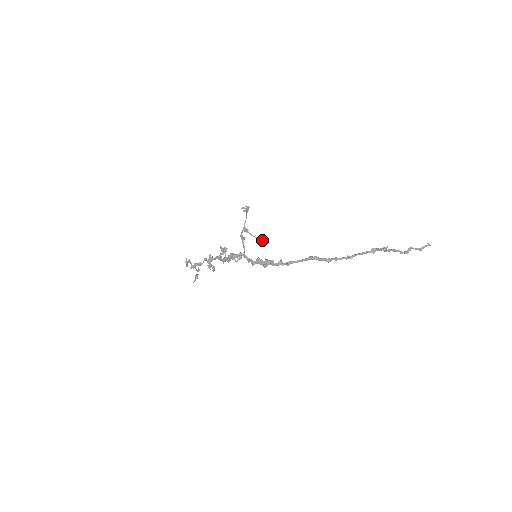
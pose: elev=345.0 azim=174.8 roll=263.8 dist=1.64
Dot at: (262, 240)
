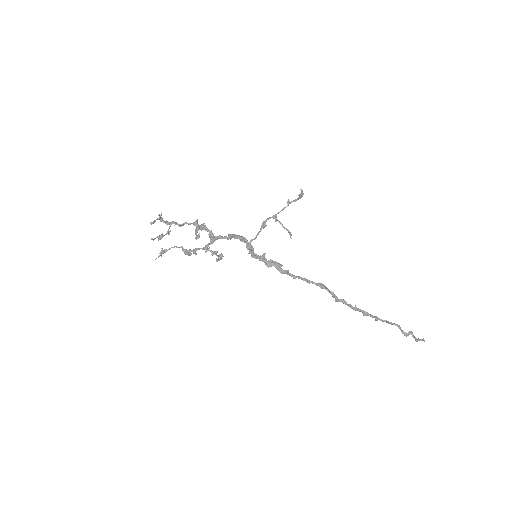
Dot at: occluded
